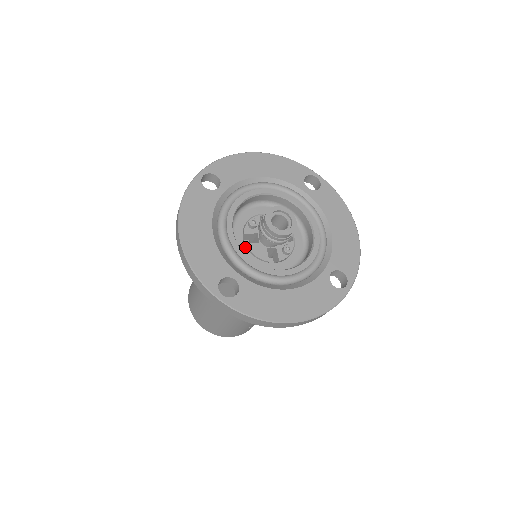
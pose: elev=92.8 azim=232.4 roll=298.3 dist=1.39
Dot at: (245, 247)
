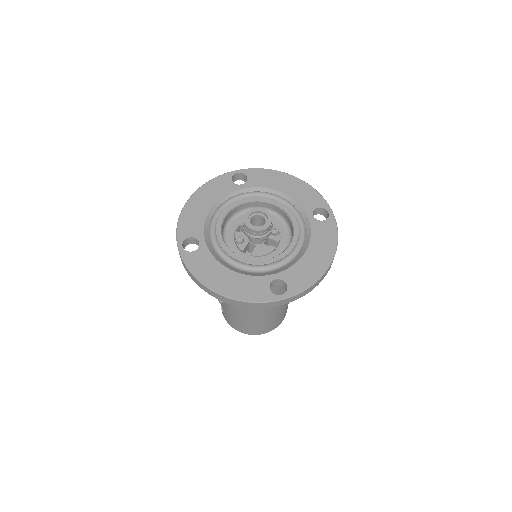
Dot at: (253, 257)
